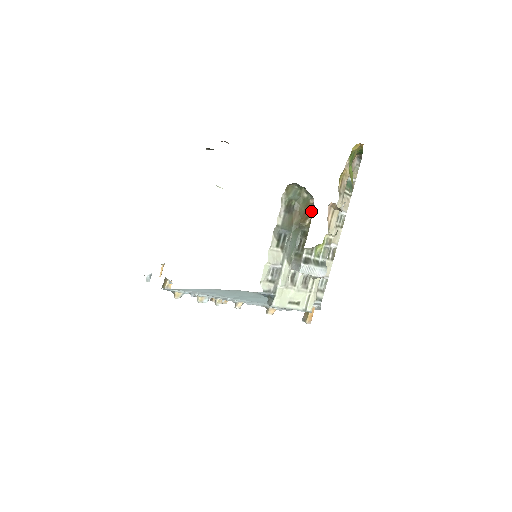
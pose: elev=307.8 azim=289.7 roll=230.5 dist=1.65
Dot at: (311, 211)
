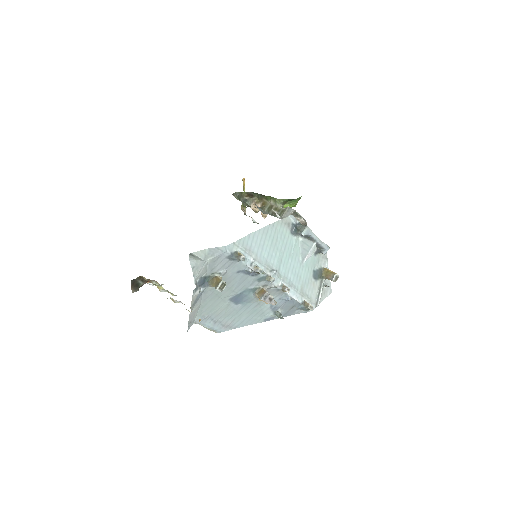
Dot at: (257, 212)
